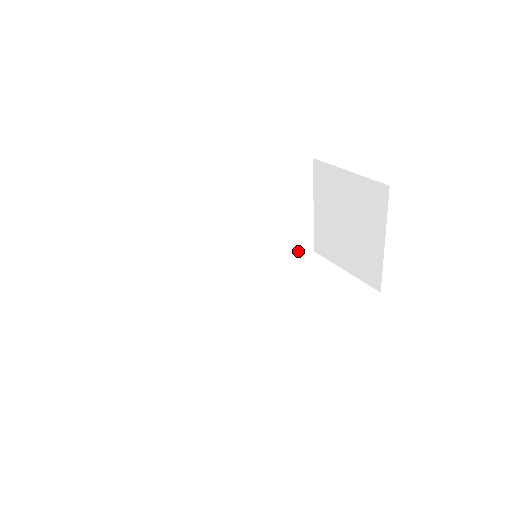
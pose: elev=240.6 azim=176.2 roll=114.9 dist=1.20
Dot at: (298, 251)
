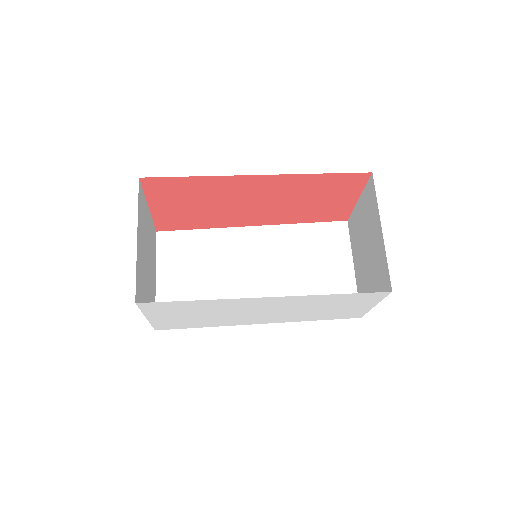
Dot at: occluded
